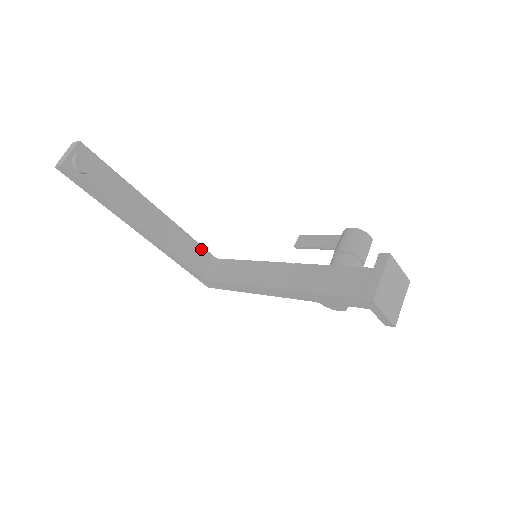
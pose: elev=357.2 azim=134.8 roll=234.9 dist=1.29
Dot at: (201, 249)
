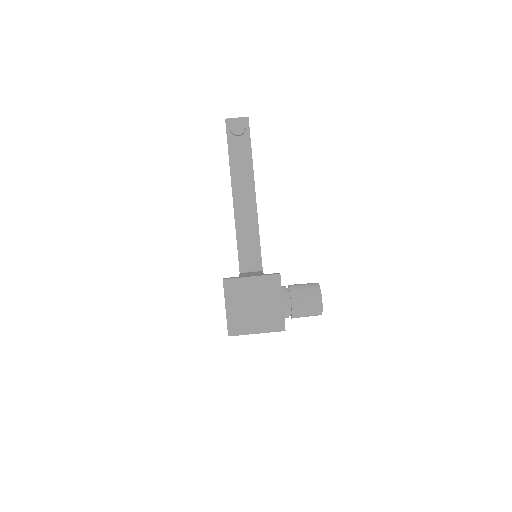
Dot at: (258, 252)
